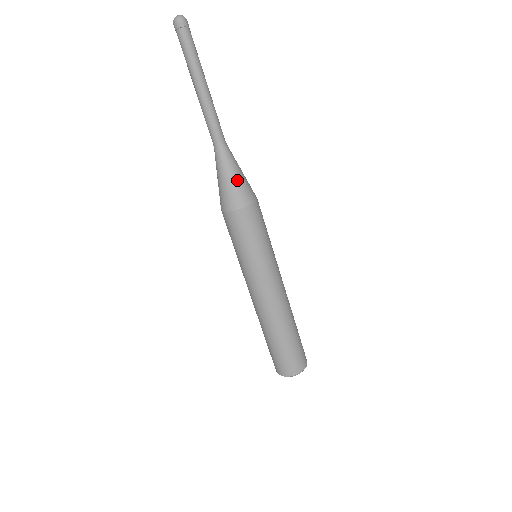
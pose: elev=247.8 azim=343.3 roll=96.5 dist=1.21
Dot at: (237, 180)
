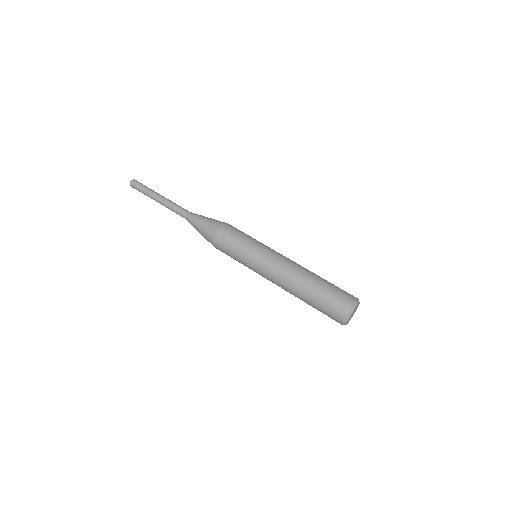
Dot at: (204, 224)
